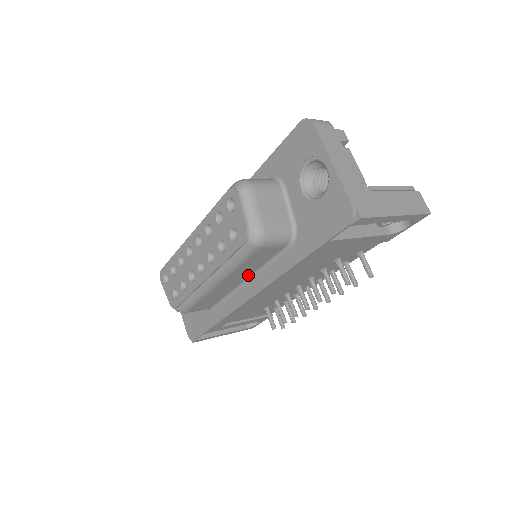
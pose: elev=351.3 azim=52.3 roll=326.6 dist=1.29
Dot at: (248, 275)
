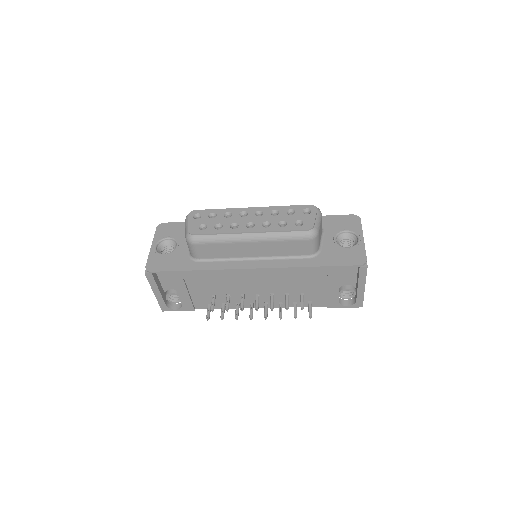
Dot at: (262, 255)
